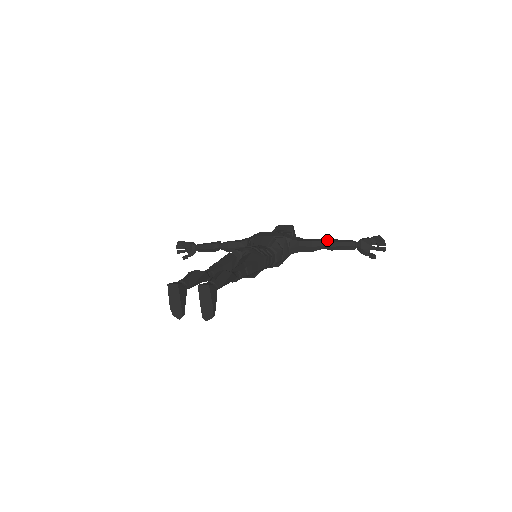
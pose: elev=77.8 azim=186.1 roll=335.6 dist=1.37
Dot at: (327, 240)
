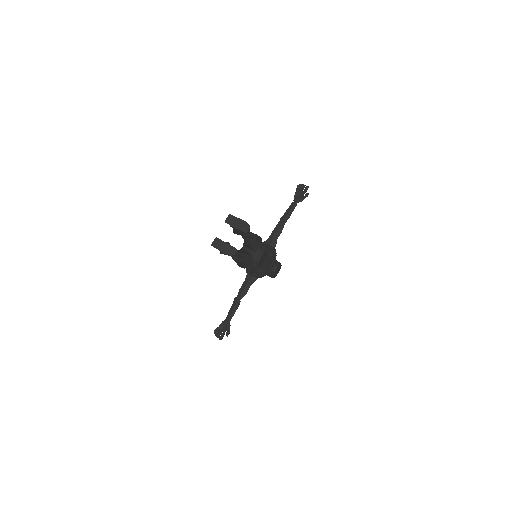
Dot at: (281, 218)
